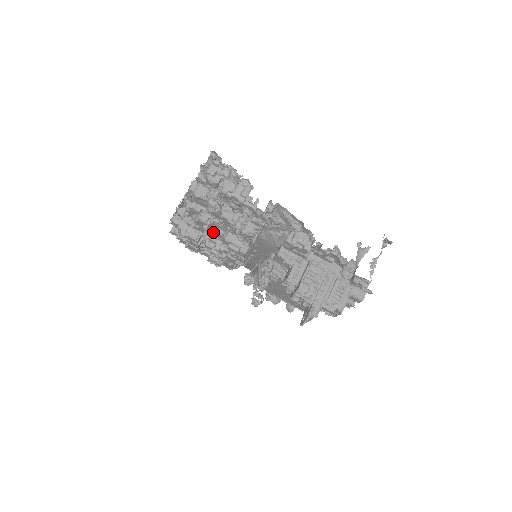
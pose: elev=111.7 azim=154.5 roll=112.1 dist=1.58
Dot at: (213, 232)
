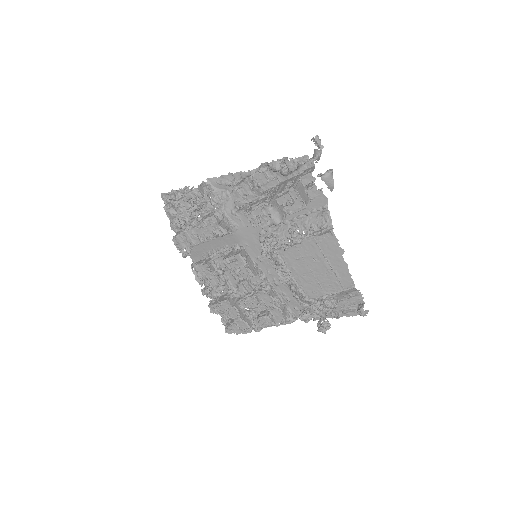
Dot at: (221, 272)
